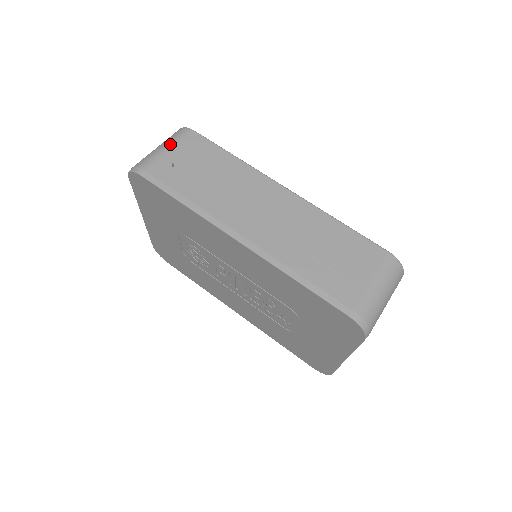
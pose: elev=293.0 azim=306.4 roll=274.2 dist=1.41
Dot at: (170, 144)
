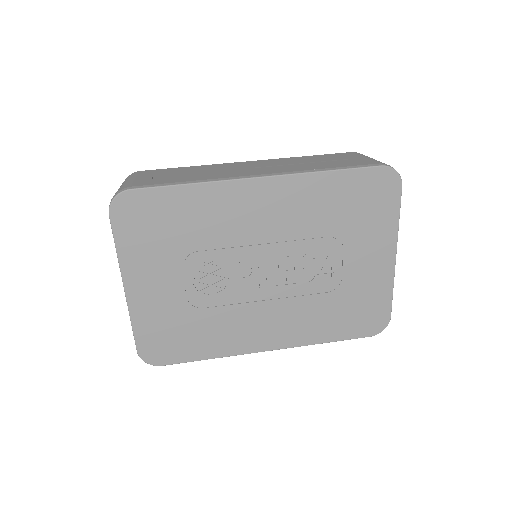
Dot at: (131, 178)
